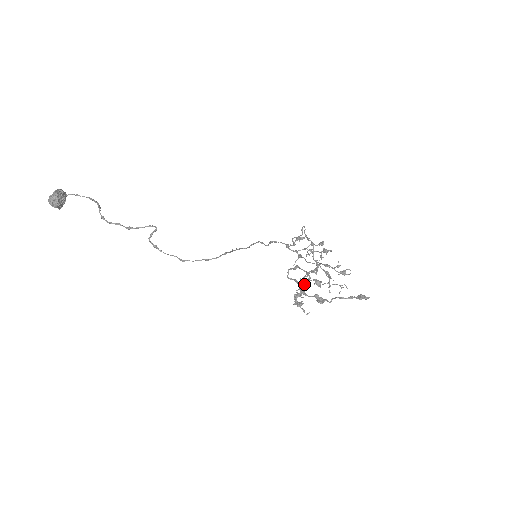
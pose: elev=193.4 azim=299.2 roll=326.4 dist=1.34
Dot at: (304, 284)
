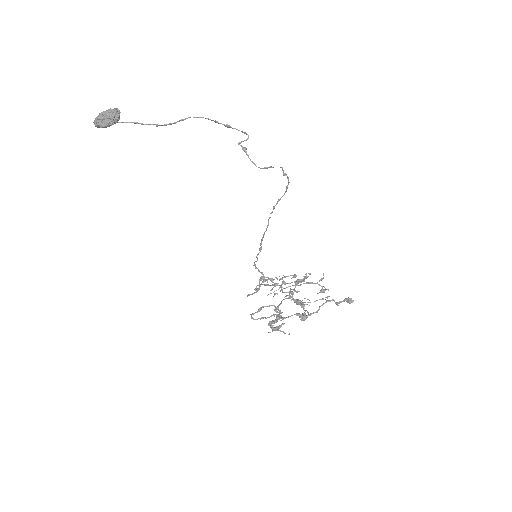
Dot at: (278, 312)
